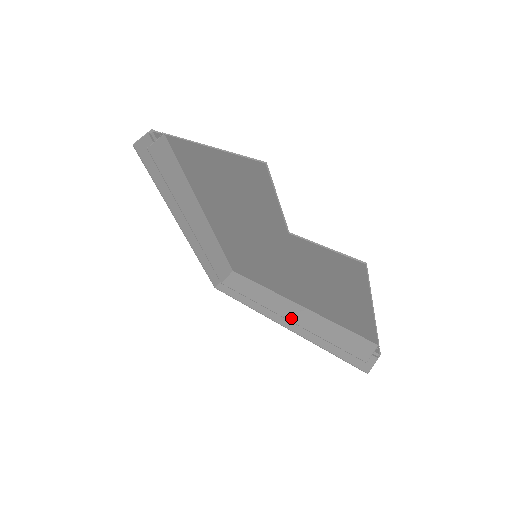
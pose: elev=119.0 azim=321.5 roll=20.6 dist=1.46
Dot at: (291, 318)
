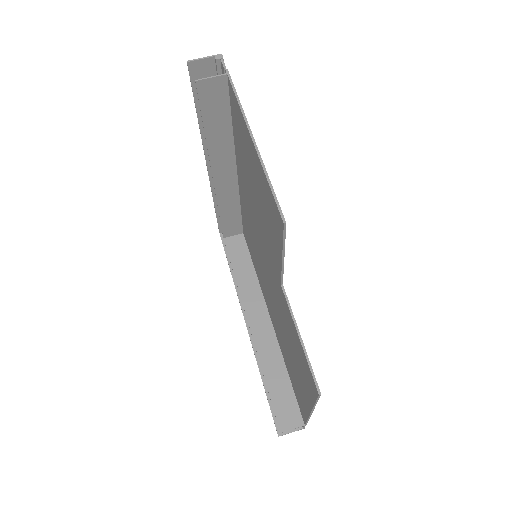
Dot at: (254, 329)
